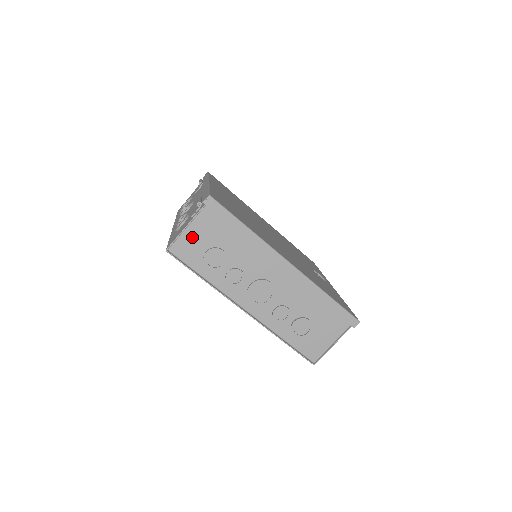
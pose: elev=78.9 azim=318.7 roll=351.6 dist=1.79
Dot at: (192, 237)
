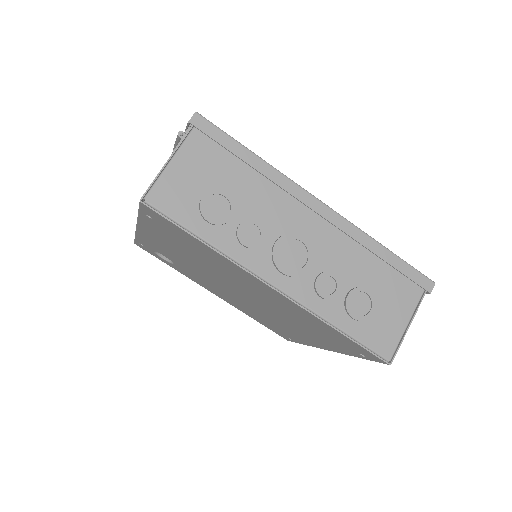
Dot at: (178, 177)
